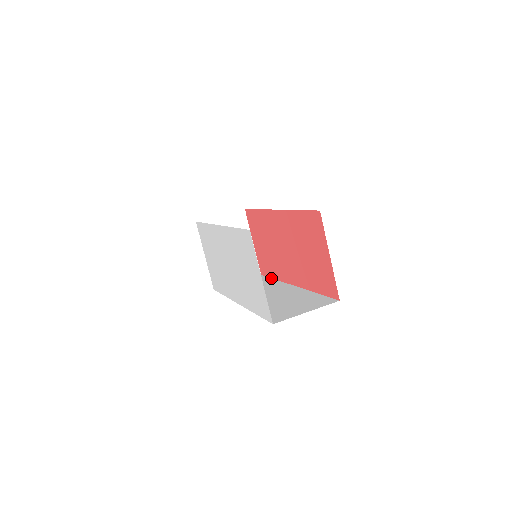
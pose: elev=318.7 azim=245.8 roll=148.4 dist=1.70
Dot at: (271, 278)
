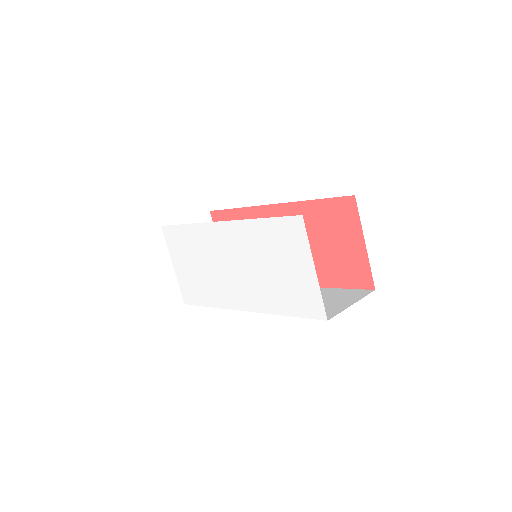
Dot at: occluded
